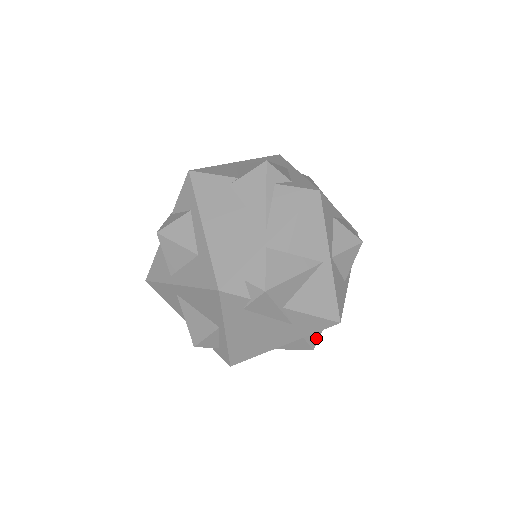
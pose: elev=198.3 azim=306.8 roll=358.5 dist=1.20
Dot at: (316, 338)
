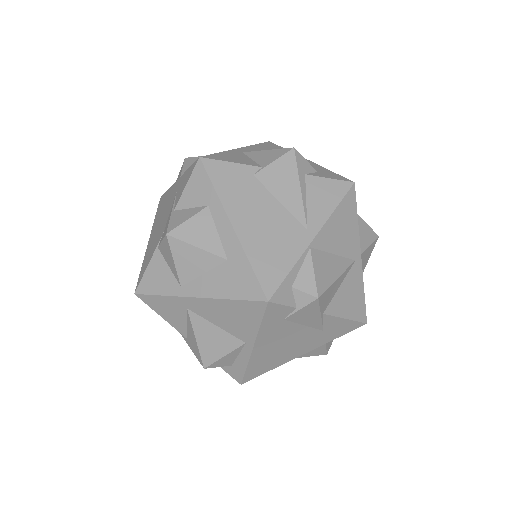
Dot at: (331, 341)
